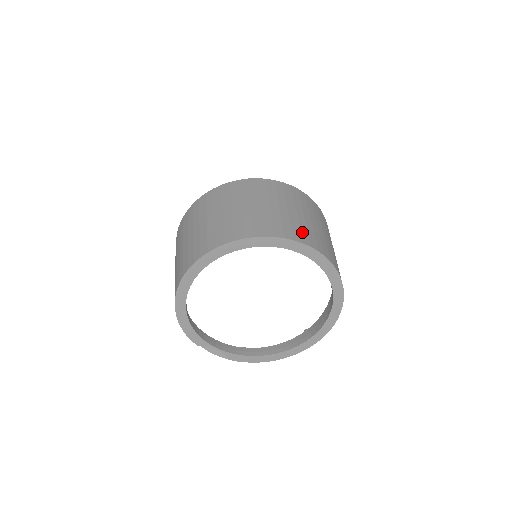
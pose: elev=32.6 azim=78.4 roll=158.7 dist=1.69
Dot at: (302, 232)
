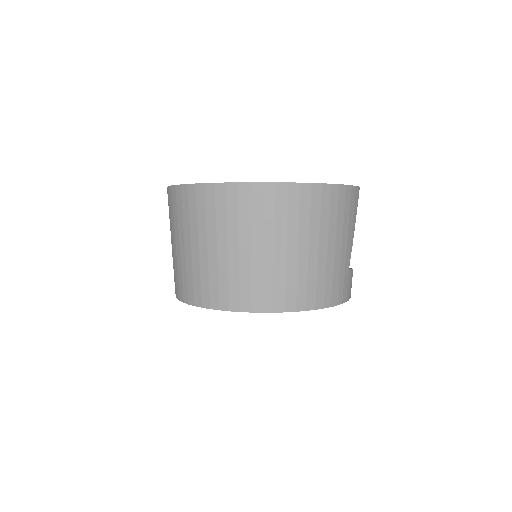
Dot at: (299, 290)
